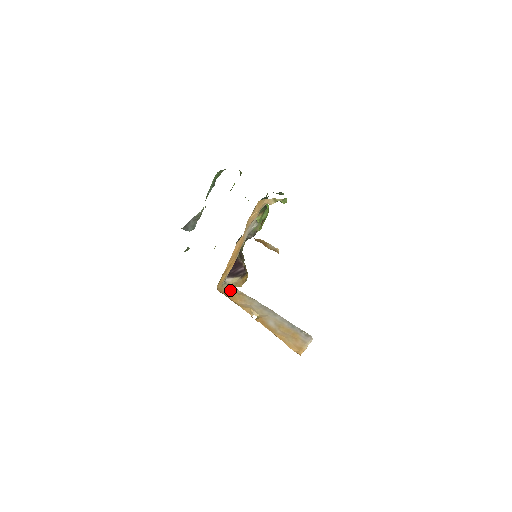
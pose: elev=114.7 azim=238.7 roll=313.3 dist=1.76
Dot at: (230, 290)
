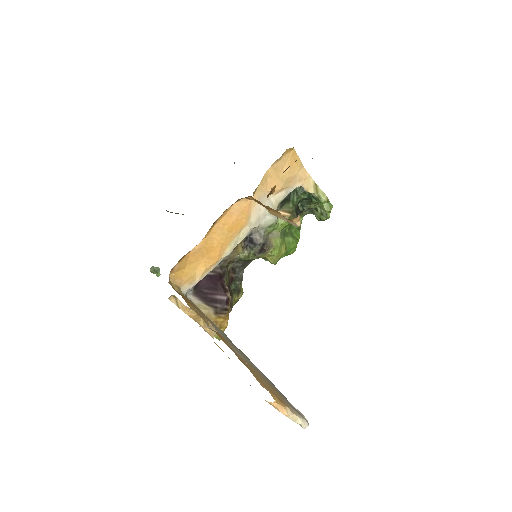
Dot at: (188, 299)
